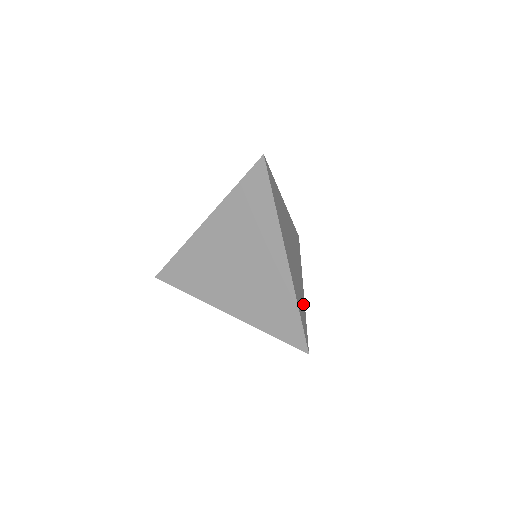
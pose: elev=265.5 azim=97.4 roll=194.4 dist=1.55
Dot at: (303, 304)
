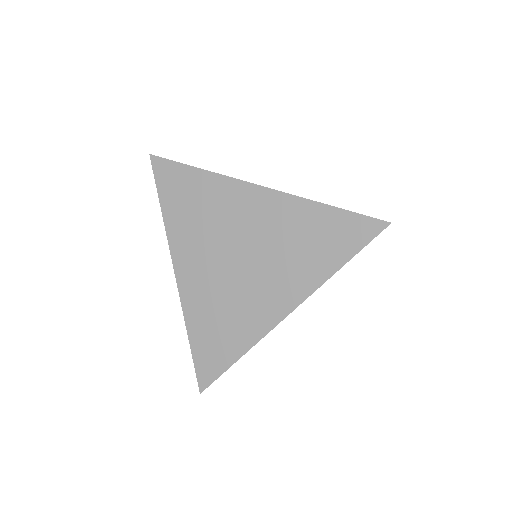
Dot at: occluded
